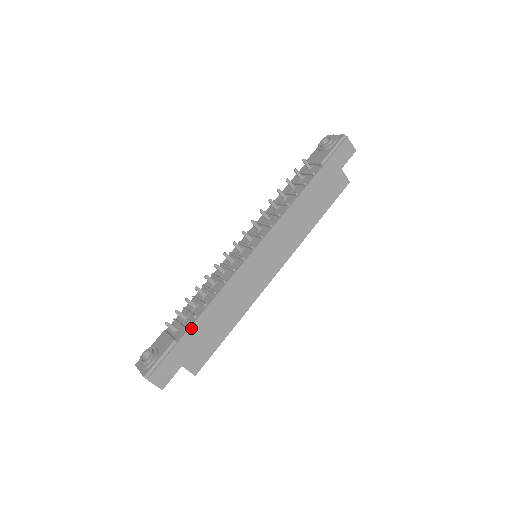
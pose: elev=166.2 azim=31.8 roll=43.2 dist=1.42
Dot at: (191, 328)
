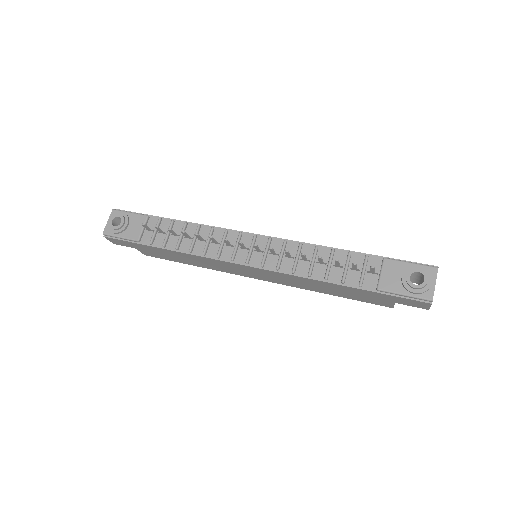
Dot at: (155, 247)
